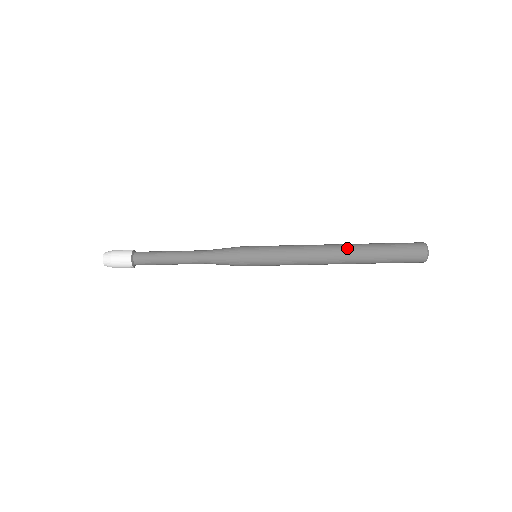
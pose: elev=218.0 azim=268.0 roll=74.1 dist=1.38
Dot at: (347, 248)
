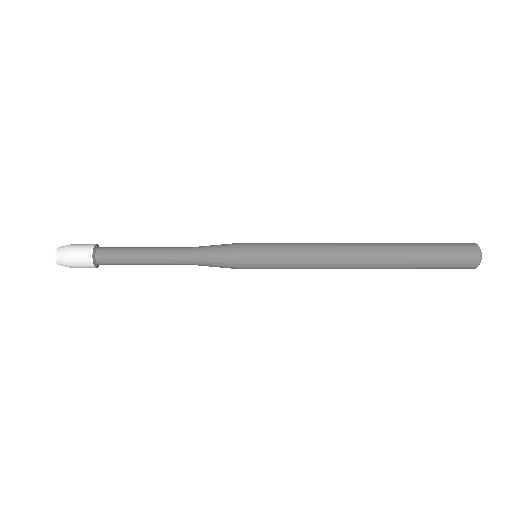
Dot at: (376, 262)
